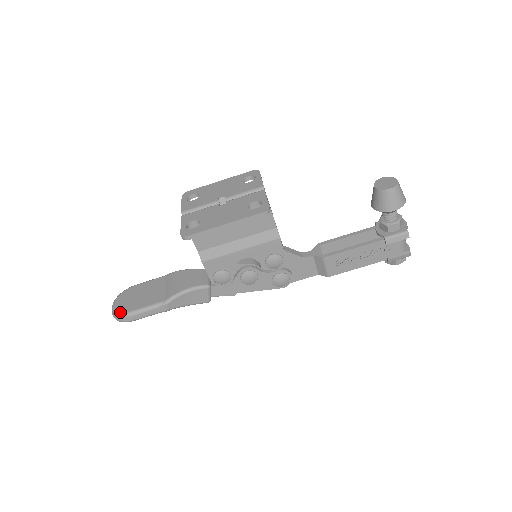
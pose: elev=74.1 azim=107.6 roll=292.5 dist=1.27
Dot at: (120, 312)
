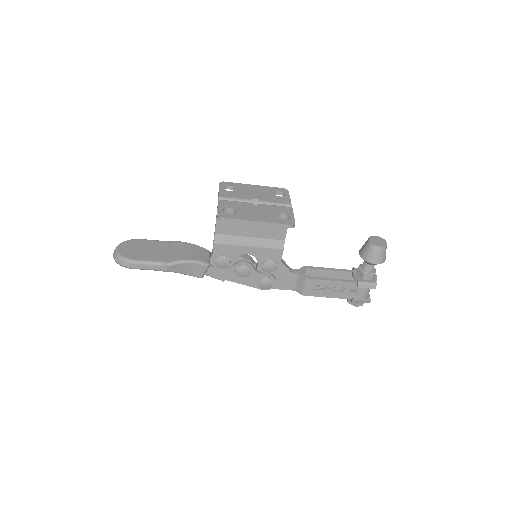
Dot at: (124, 257)
